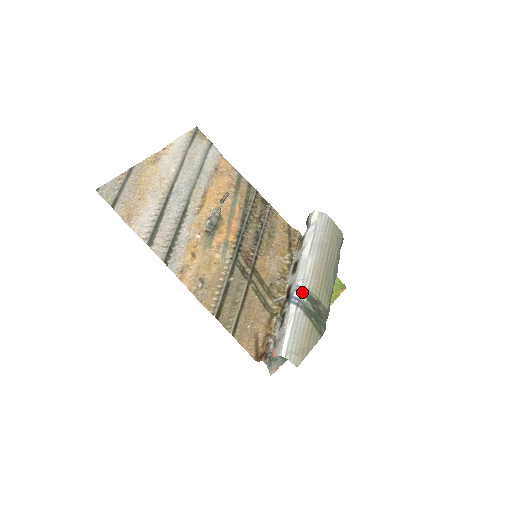
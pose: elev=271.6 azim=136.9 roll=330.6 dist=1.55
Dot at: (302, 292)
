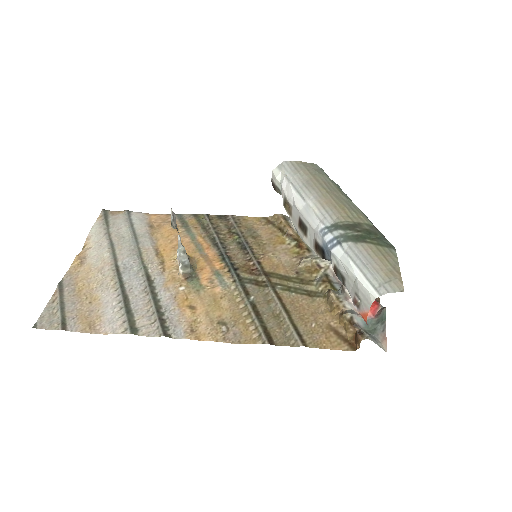
Dot at: (331, 229)
